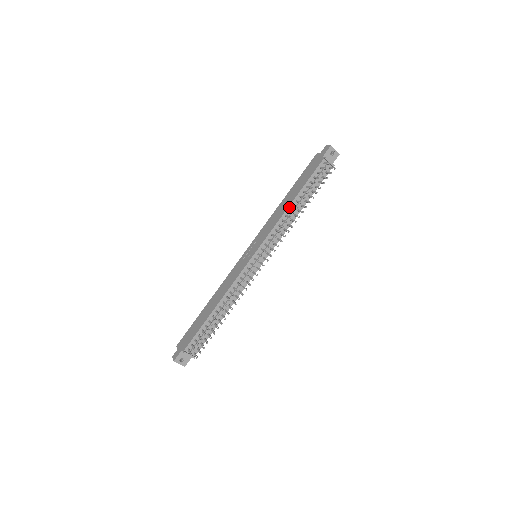
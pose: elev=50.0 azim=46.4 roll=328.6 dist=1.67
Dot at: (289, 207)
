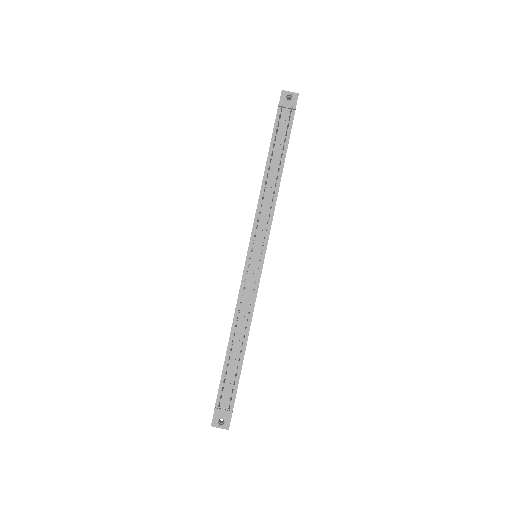
Dot at: (263, 180)
